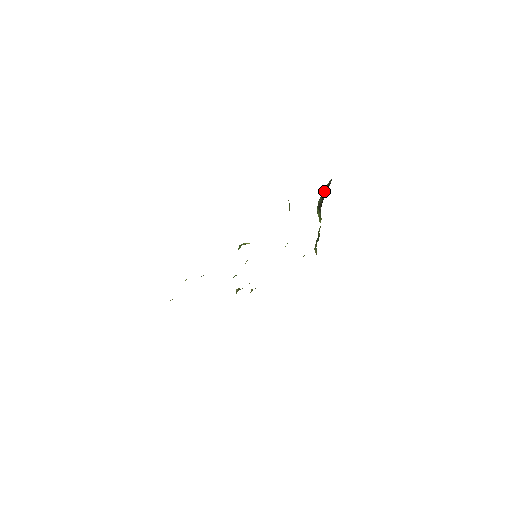
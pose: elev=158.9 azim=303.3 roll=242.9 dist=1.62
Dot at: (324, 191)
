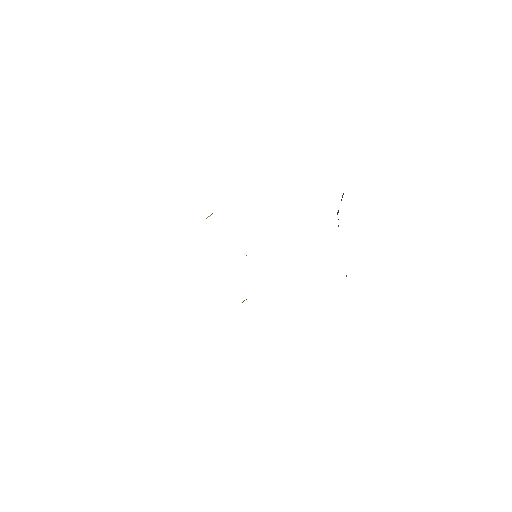
Dot at: (341, 199)
